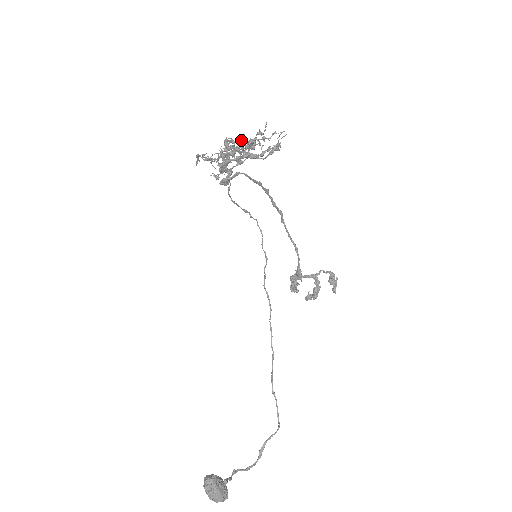
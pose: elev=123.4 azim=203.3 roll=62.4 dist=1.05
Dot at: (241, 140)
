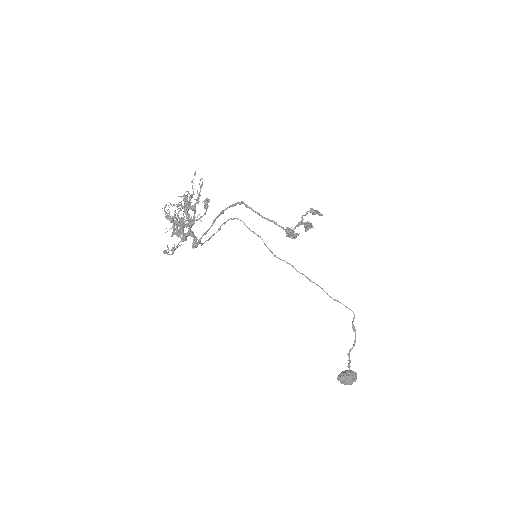
Dot at: occluded
